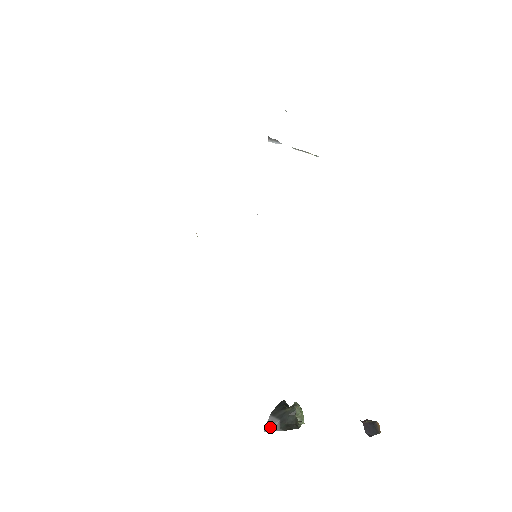
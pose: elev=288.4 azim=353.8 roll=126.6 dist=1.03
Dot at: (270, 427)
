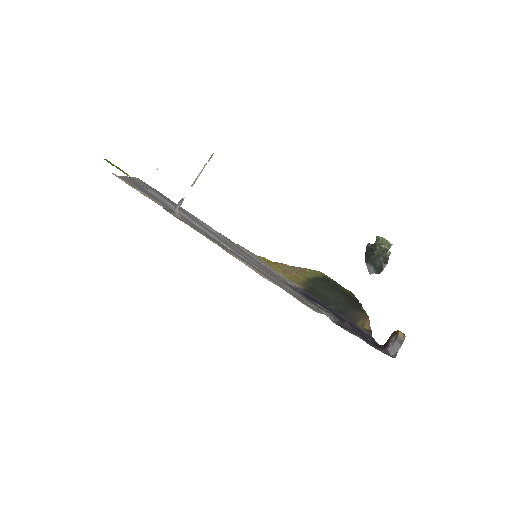
Dot at: (371, 272)
